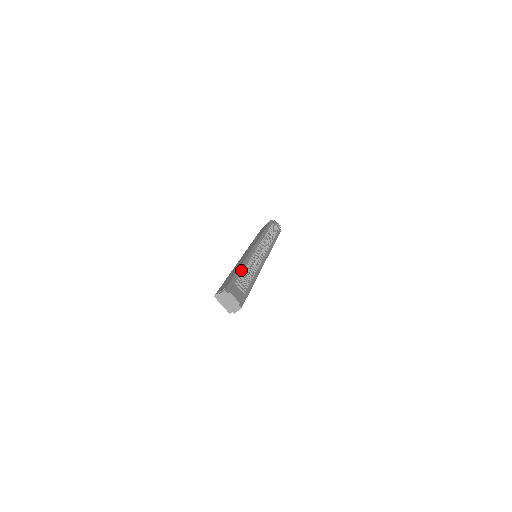
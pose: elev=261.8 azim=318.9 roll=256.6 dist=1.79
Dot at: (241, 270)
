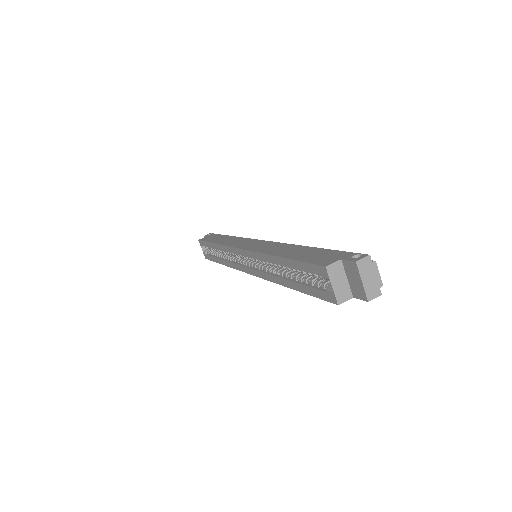
Dot at: occluded
